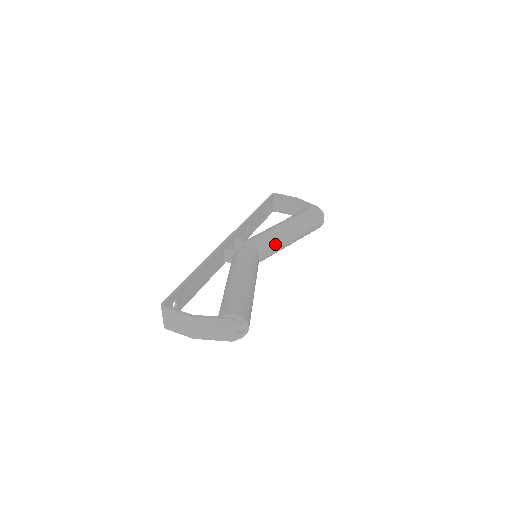
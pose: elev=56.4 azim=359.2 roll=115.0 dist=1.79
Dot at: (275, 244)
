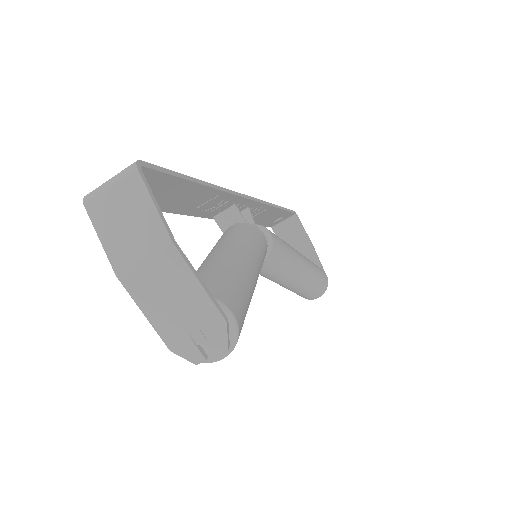
Dot at: (281, 267)
